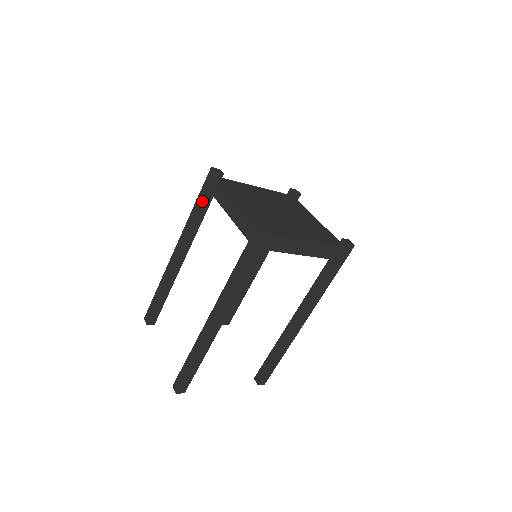
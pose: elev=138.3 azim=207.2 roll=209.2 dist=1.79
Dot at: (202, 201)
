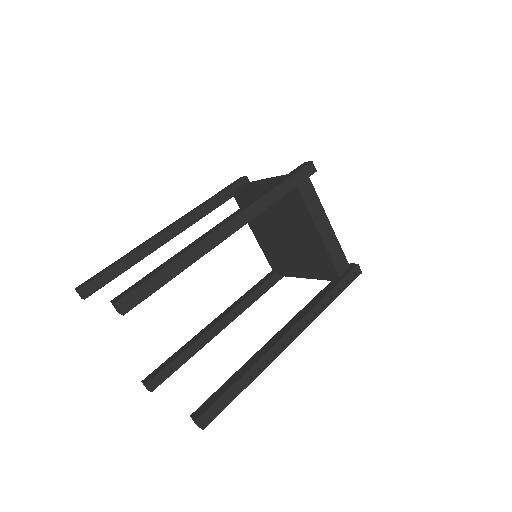
Dot at: (223, 192)
